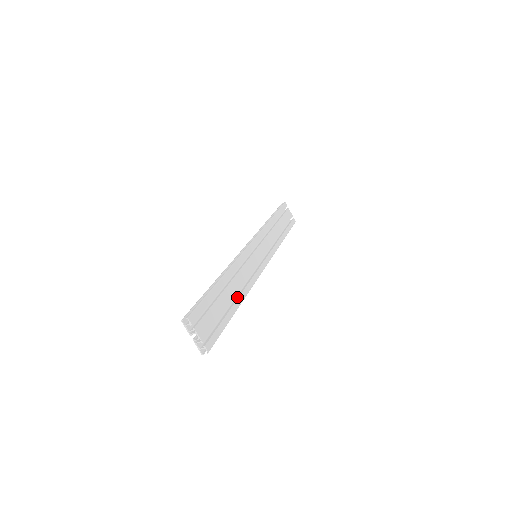
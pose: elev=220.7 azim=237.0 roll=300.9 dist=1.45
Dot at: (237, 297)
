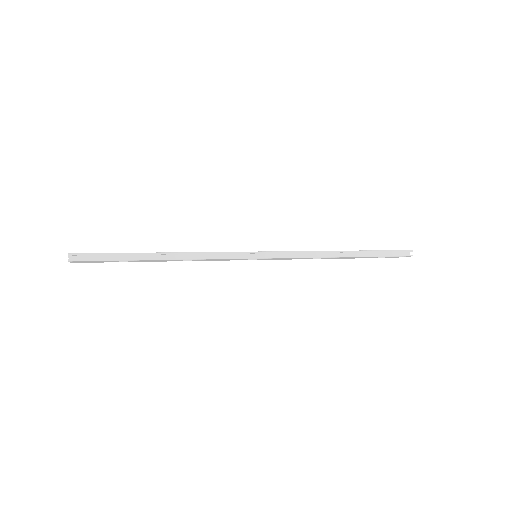
Dot at: (169, 255)
